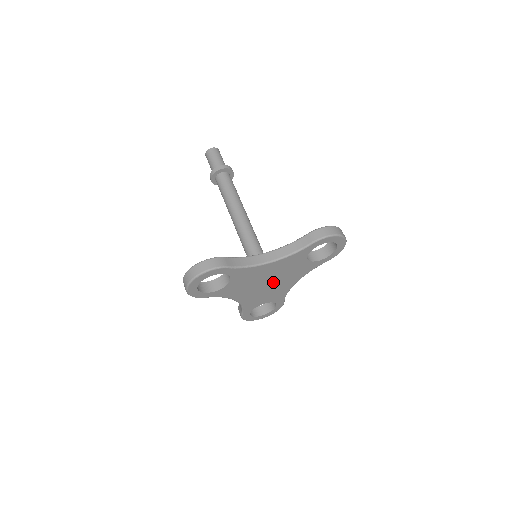
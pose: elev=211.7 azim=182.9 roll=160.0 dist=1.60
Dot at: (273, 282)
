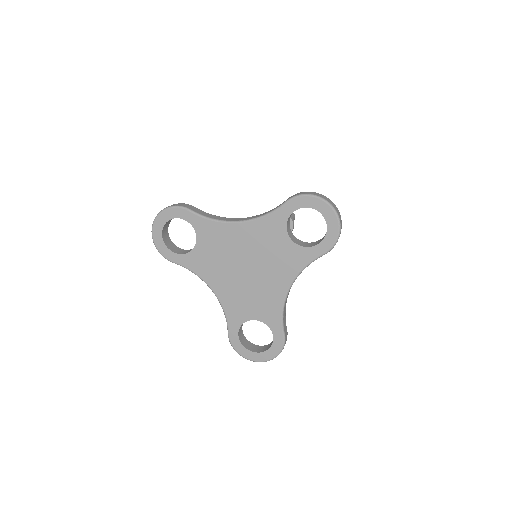
Dot at: (254, 271)
